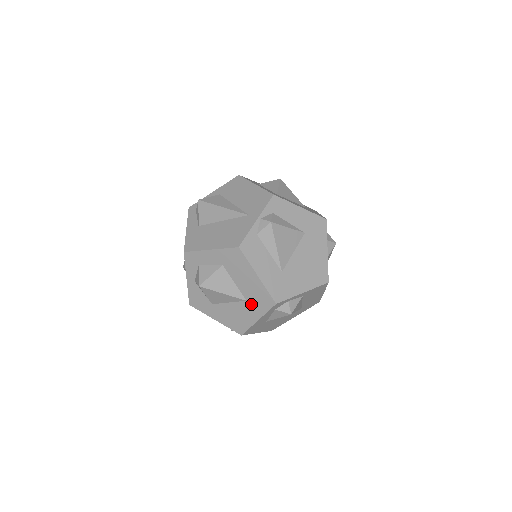
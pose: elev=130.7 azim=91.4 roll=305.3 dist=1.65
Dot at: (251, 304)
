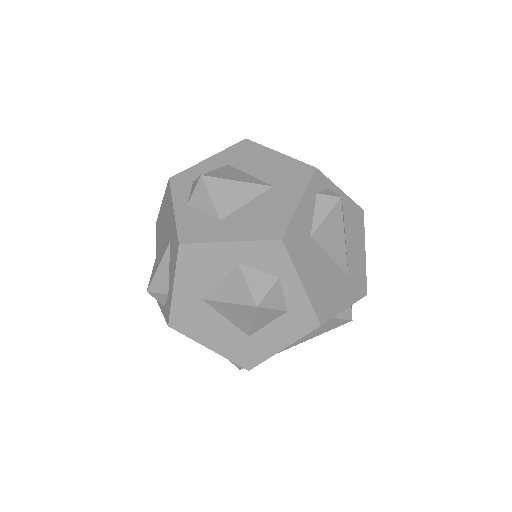
Dot at: (282, 187)
